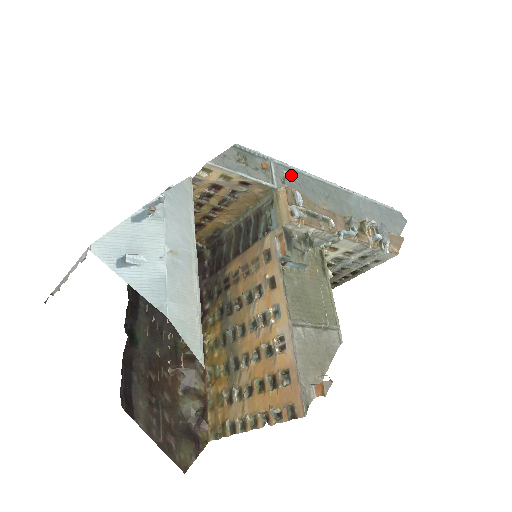
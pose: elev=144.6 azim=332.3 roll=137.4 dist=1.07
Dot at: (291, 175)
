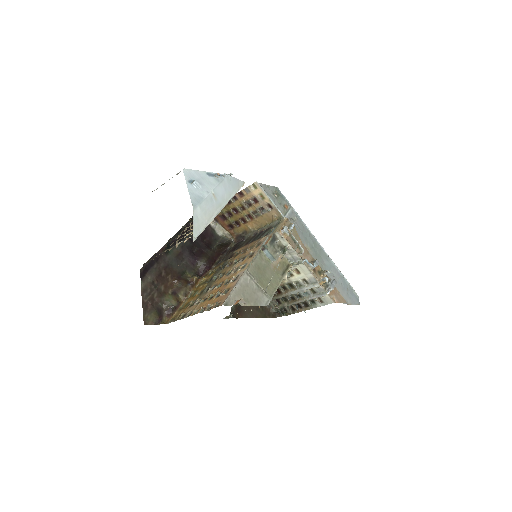
Dot at: (298, 222)
